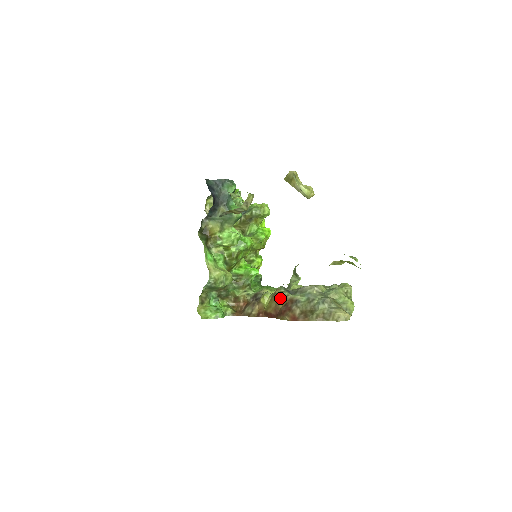
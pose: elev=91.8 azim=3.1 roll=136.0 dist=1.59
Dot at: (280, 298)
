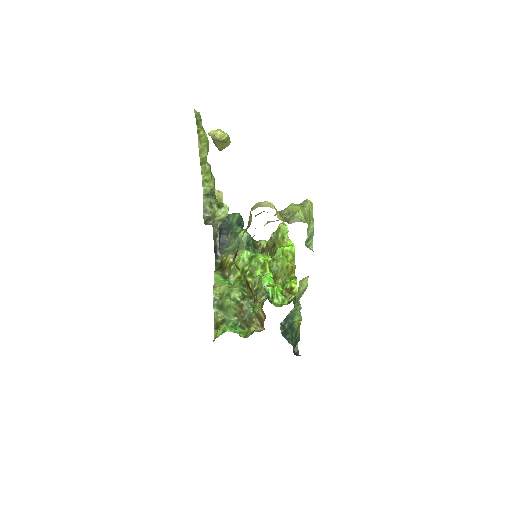
Dot at: occluded
